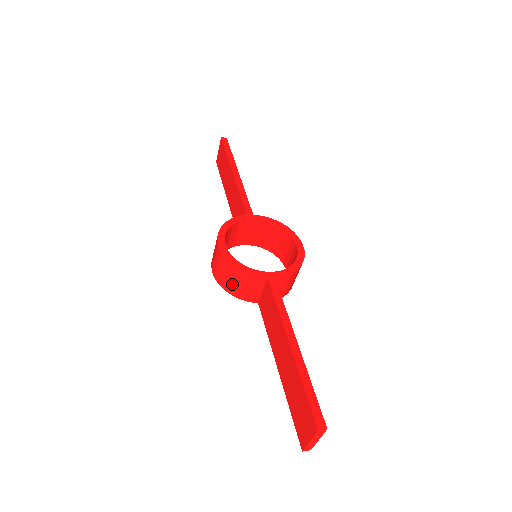
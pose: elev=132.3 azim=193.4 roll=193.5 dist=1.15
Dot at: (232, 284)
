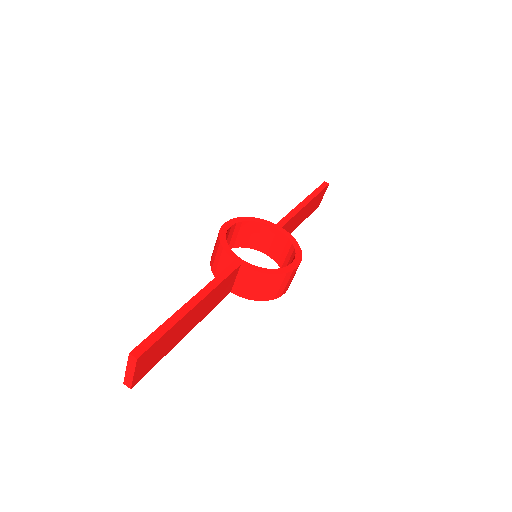
Dot at: (214, 258)
